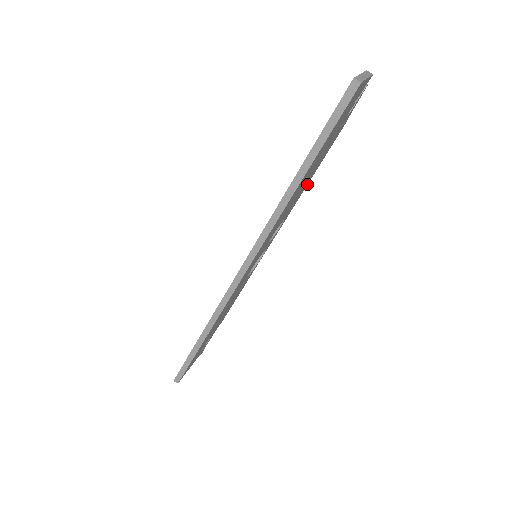
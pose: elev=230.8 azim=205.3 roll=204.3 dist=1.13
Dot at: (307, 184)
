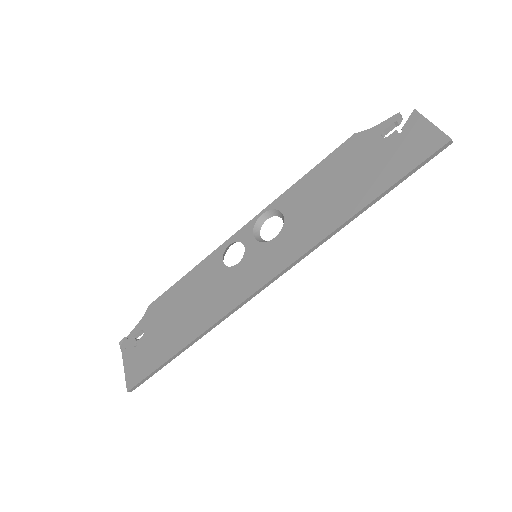
Dot at: occluded
